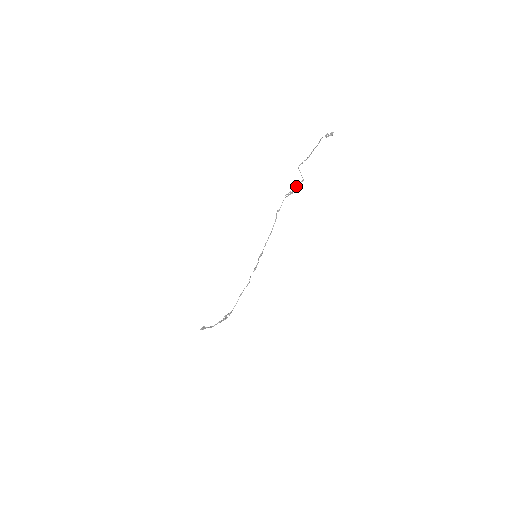
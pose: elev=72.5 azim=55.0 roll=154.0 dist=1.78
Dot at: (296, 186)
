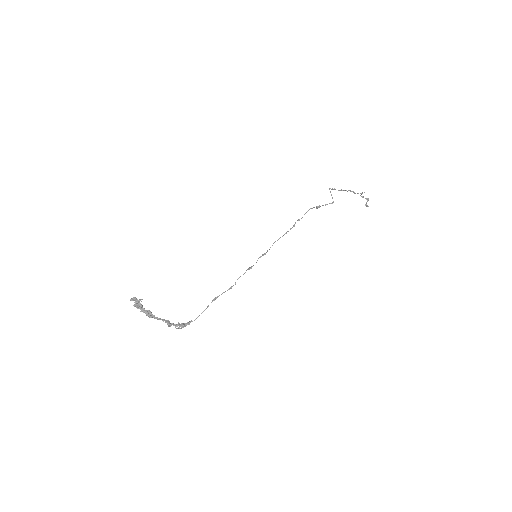
Dot at: occluded
